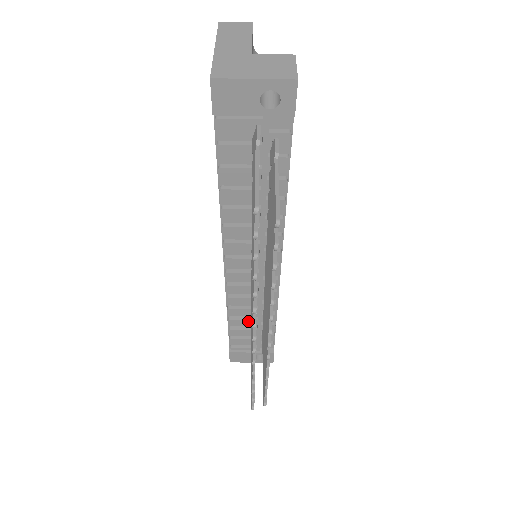
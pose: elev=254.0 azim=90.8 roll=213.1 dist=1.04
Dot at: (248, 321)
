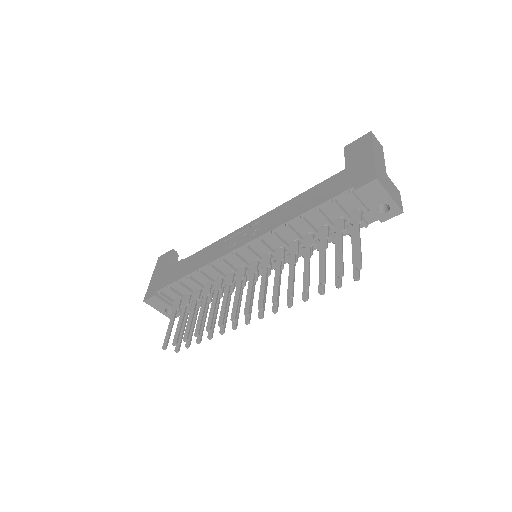
Dot at: (199, 287)
